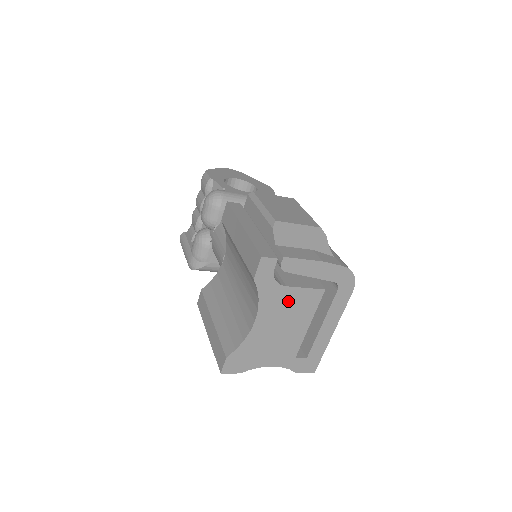
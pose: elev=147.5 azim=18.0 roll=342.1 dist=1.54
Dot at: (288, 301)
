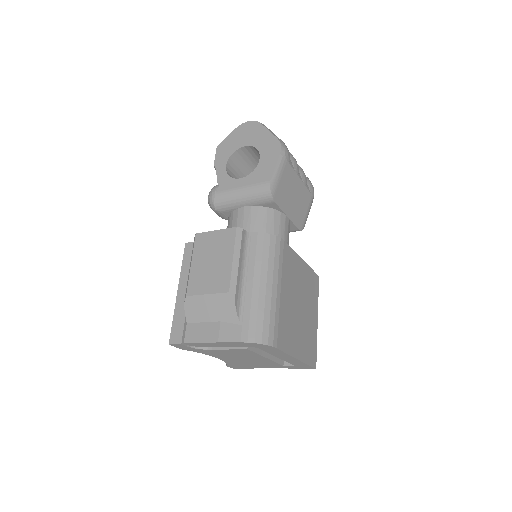
Dot at: (226, 353)
